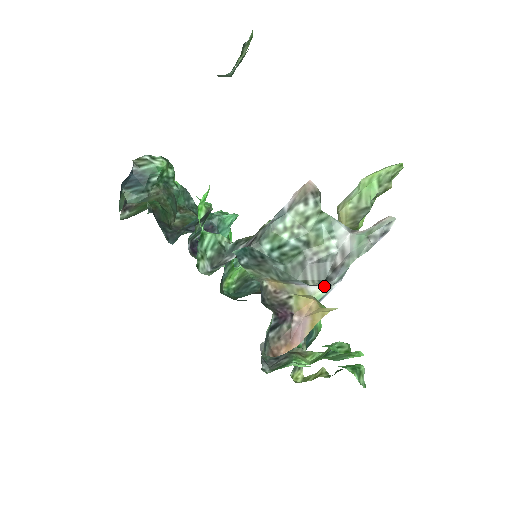
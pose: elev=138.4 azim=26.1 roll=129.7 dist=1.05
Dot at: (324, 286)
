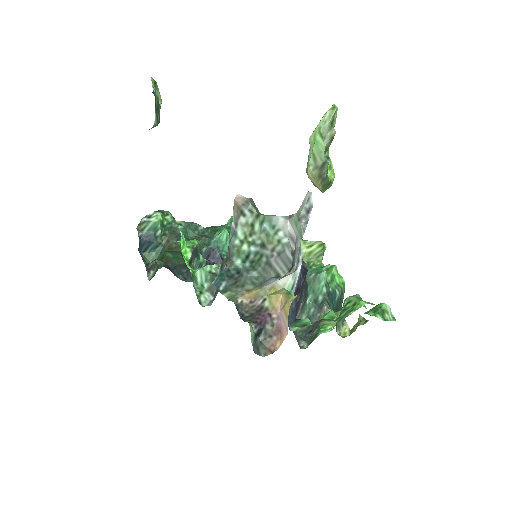
Dot at: (289, 275)
